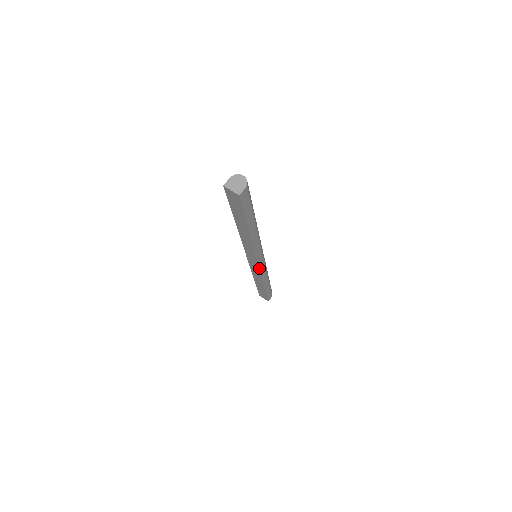
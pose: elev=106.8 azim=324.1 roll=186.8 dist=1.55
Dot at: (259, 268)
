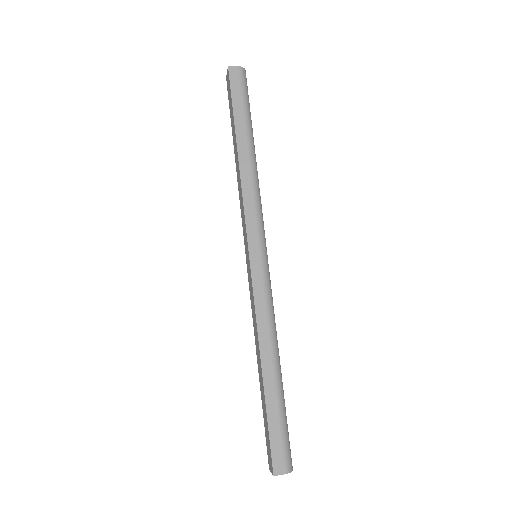
Dot at: (251, 273)
